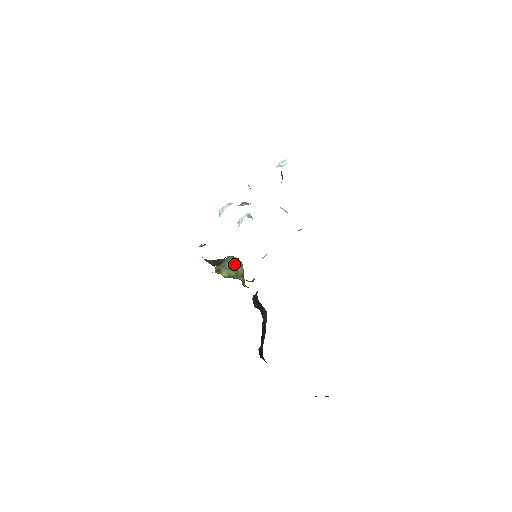
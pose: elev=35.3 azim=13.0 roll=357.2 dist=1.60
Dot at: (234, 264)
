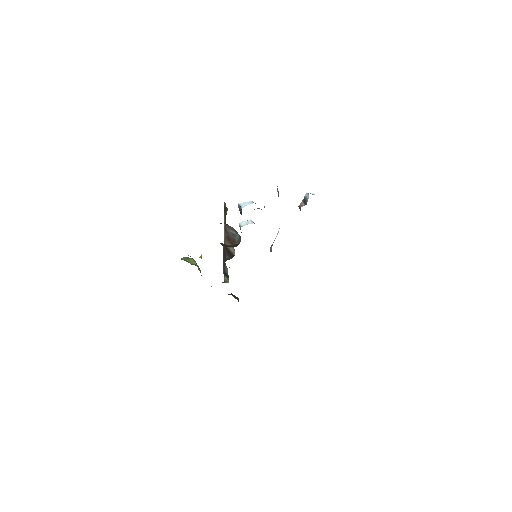
Dot at: occluded
